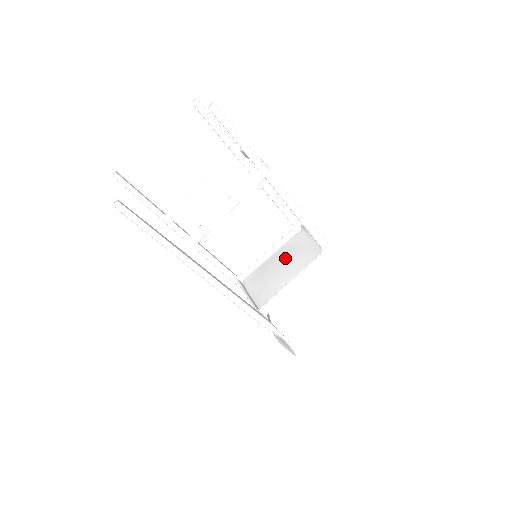
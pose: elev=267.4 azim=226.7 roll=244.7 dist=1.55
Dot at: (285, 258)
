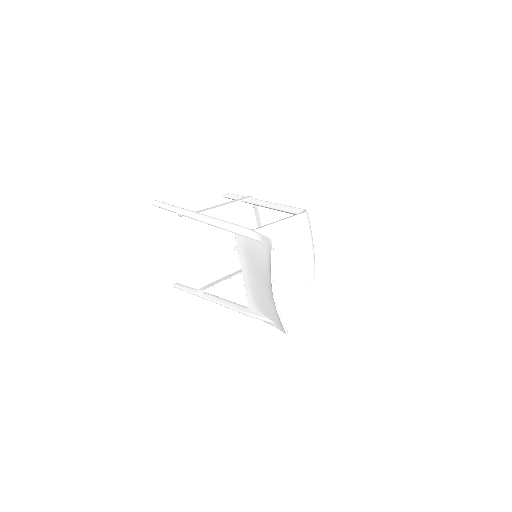
Dot at: (288, 263)
